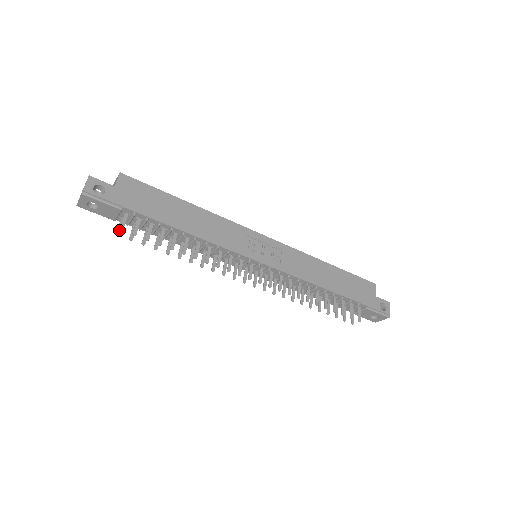
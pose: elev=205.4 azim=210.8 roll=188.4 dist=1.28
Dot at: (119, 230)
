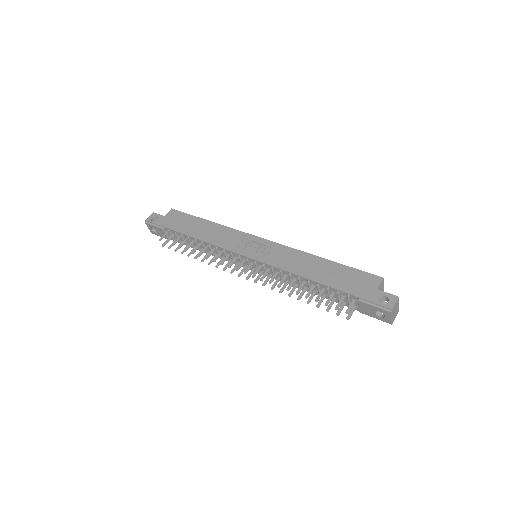
Dot at: occluded
